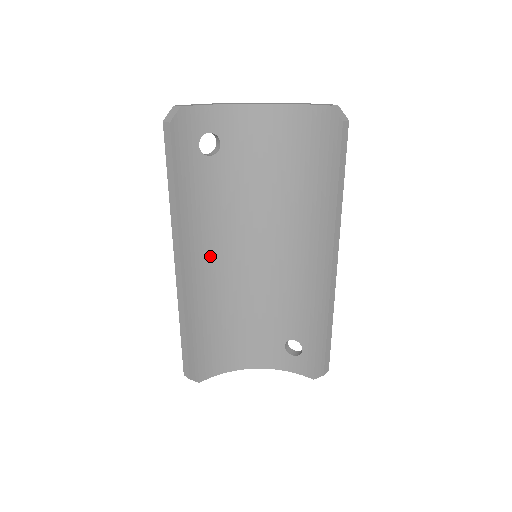
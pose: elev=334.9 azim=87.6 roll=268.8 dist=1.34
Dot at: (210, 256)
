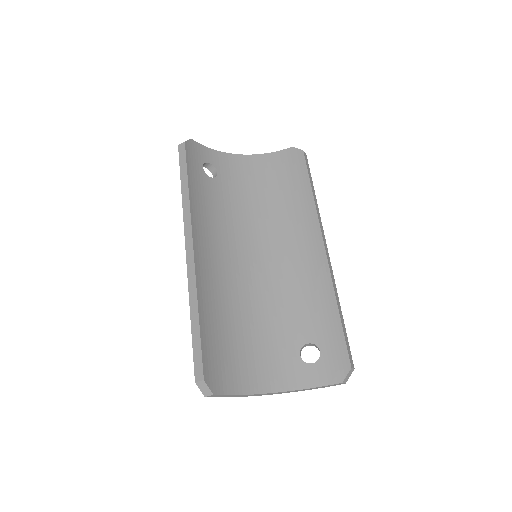
Dot at: (215, 252)
